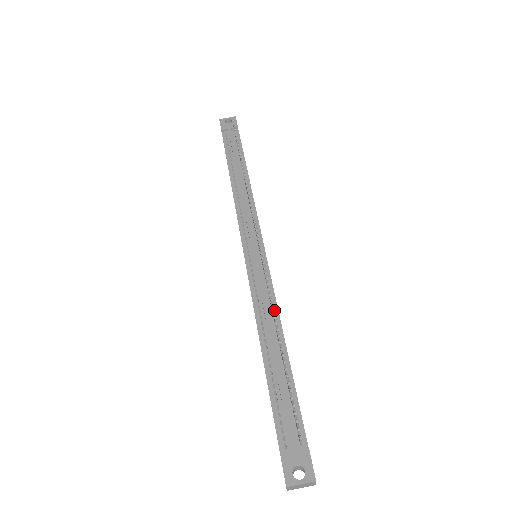
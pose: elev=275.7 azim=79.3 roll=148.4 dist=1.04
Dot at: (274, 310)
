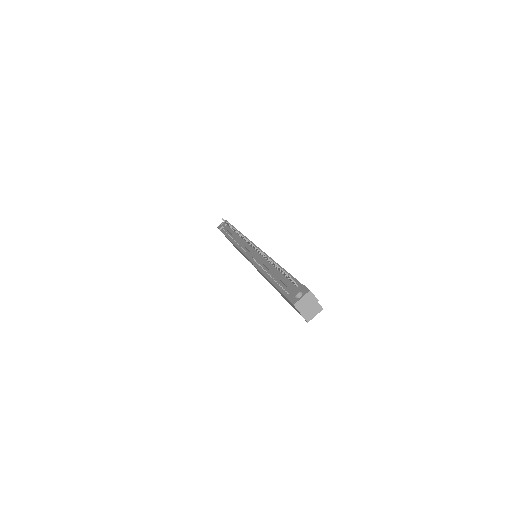
Dot at: occluded
